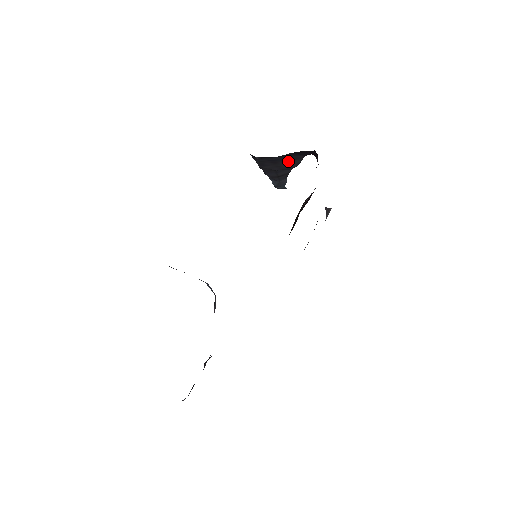
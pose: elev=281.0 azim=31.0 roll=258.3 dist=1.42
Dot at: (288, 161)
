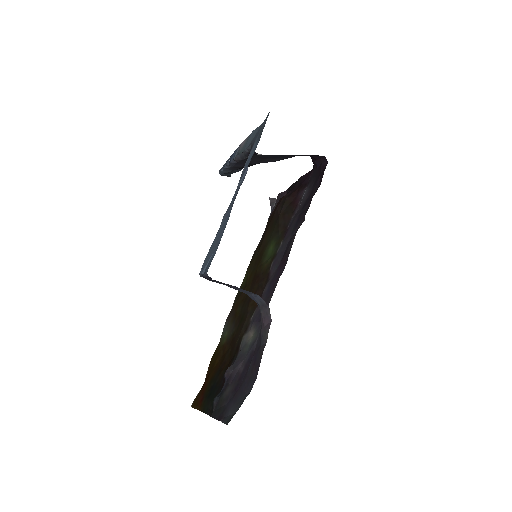
Dot at: (276, 158)
